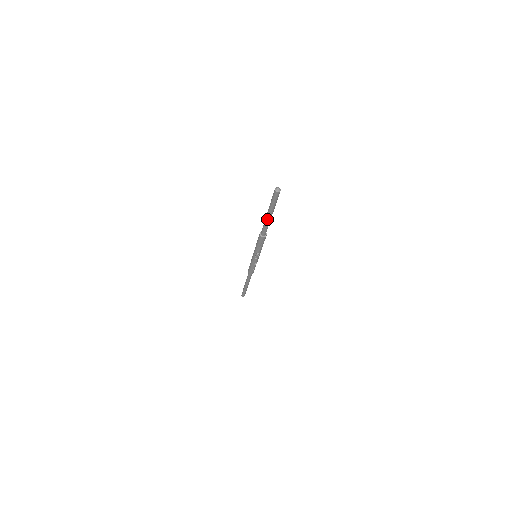
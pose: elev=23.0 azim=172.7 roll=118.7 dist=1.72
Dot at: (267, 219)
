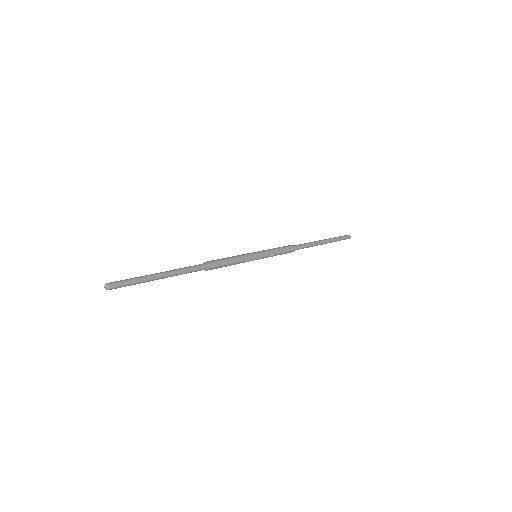
Dot at: occluded
